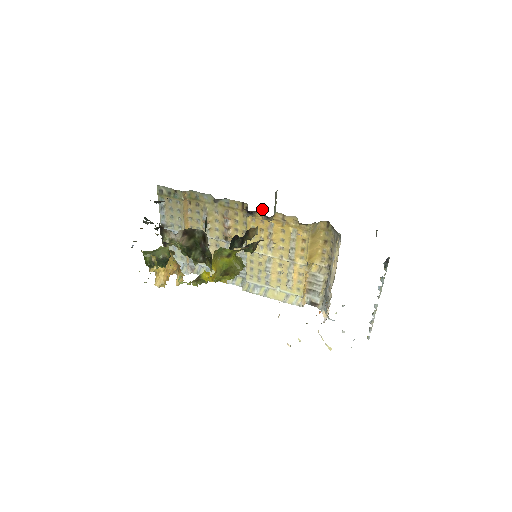
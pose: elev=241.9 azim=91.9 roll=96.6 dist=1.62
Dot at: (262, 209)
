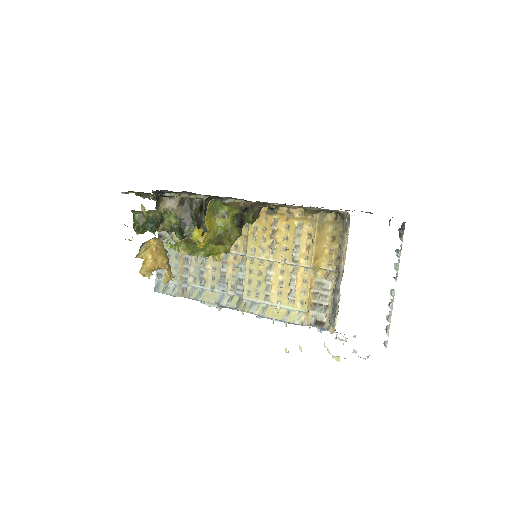
Dot at: occluded
